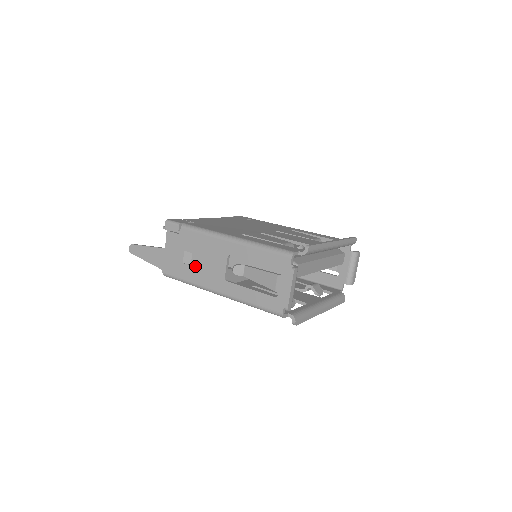
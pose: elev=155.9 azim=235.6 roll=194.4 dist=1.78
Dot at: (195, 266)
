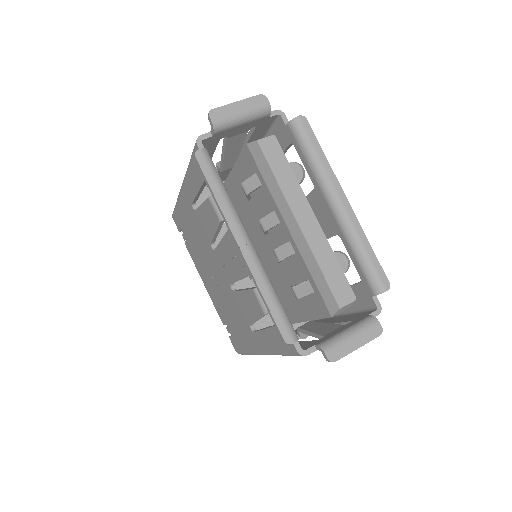
Dot at: occluded
